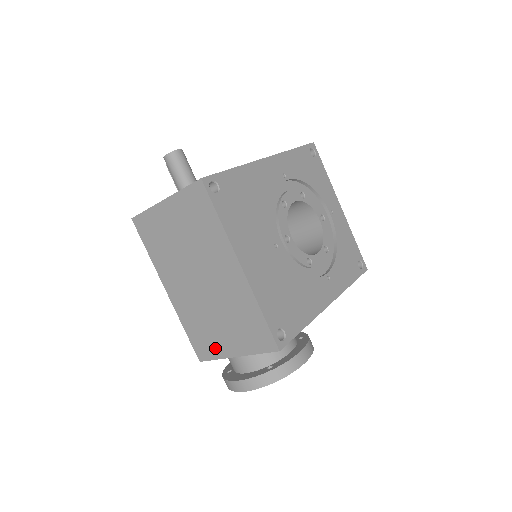
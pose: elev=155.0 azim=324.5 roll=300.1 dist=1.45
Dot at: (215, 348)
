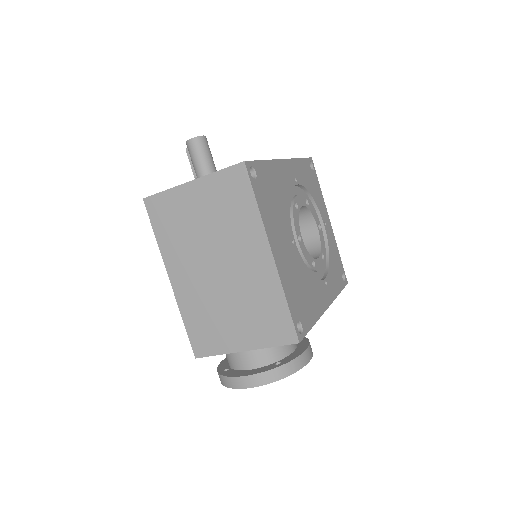
Dot at: (219, 342)
